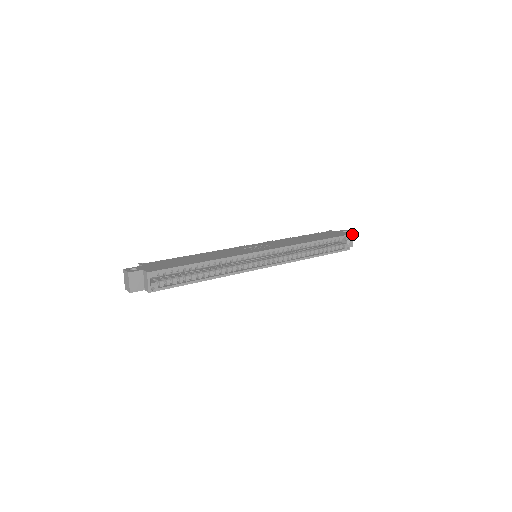
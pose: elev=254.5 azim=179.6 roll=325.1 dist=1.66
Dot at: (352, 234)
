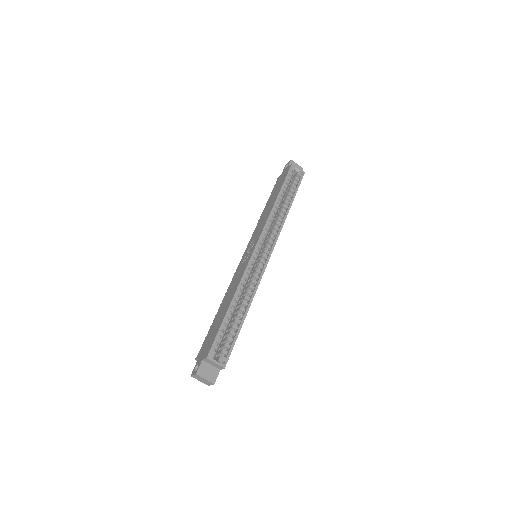
Dot at: (293, 162)
